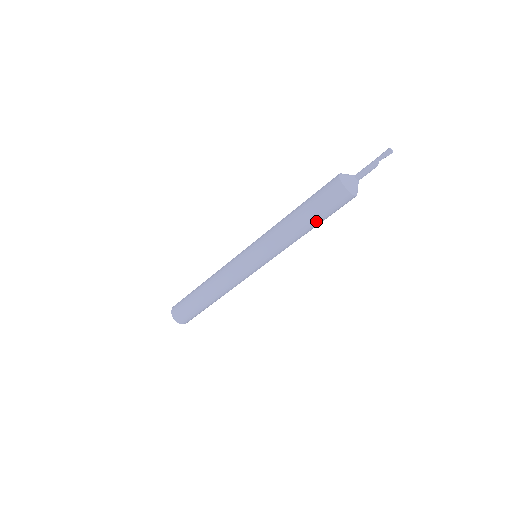
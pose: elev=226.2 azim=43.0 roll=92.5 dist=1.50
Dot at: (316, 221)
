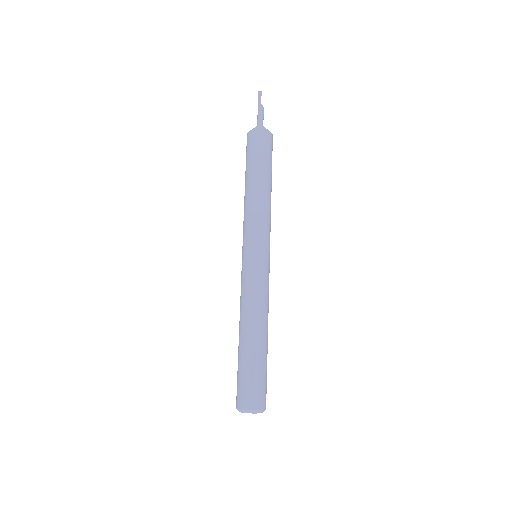
Dot at: (265, 171)
